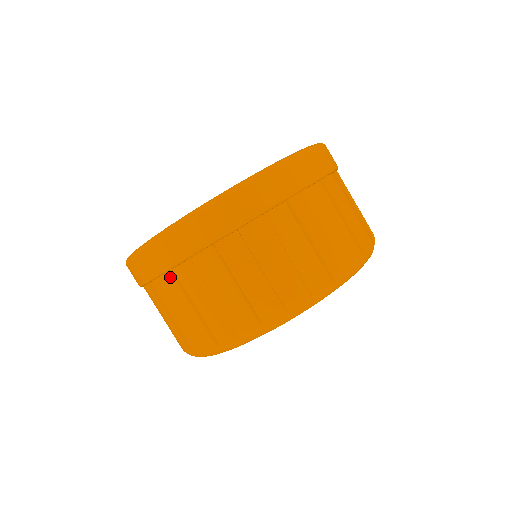
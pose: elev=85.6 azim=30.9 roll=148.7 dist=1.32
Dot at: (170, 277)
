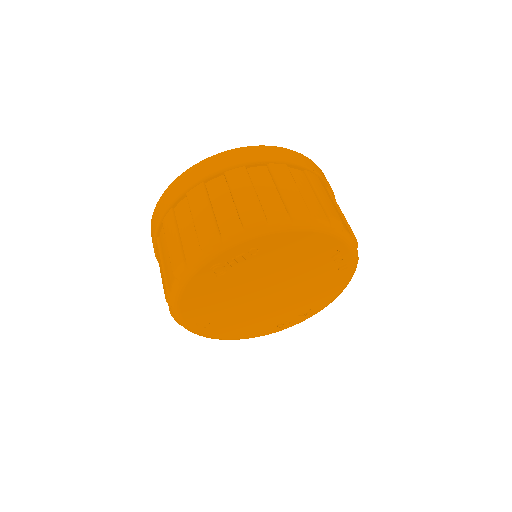
Dot at: (243, 170)
